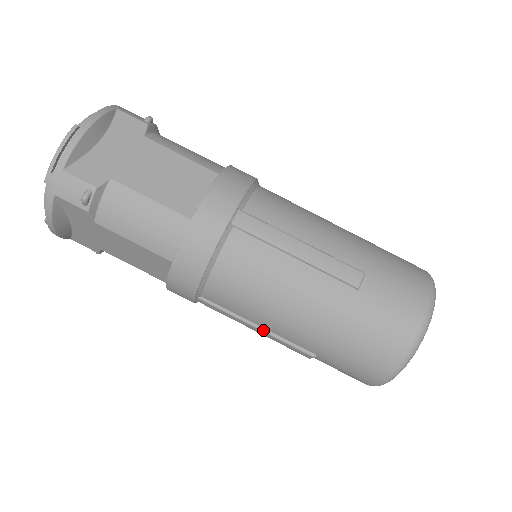
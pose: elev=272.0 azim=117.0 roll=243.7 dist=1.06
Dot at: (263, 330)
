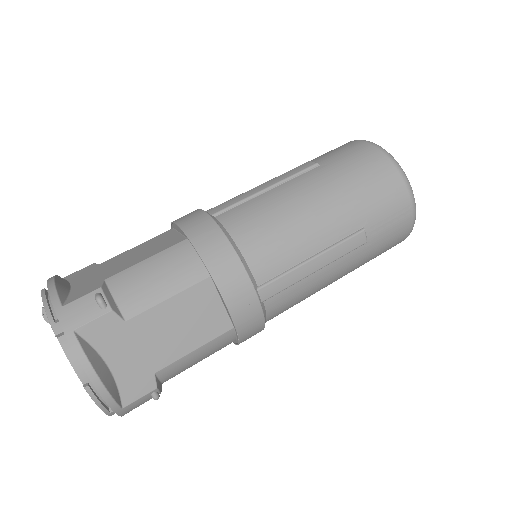
Dot at: (319, 254)
